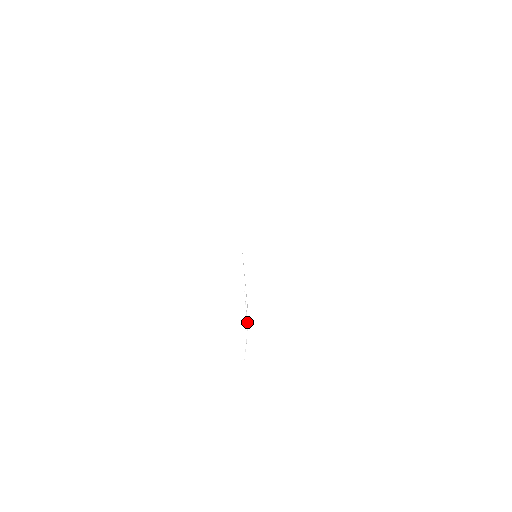
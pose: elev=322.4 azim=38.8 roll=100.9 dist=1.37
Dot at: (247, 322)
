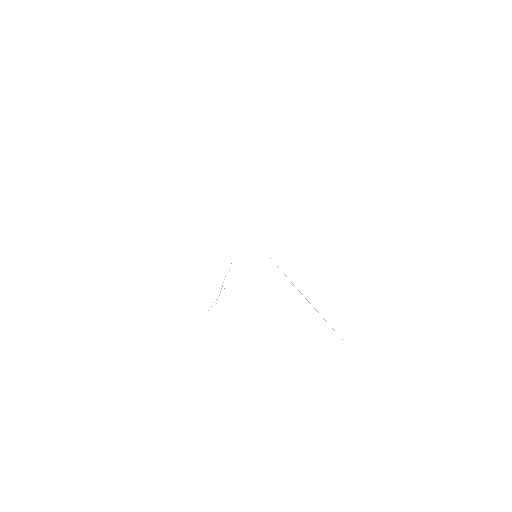
Dot at: (220, 292)
